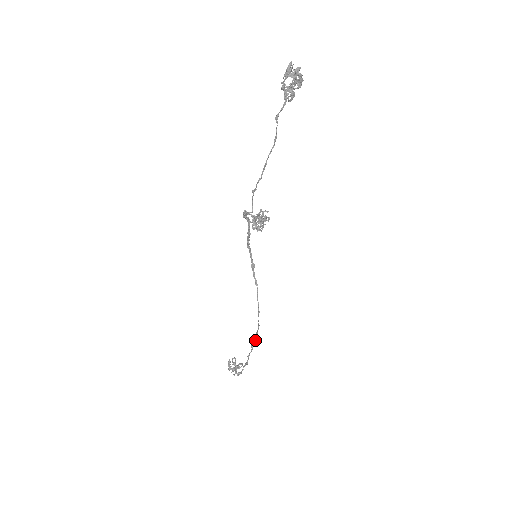
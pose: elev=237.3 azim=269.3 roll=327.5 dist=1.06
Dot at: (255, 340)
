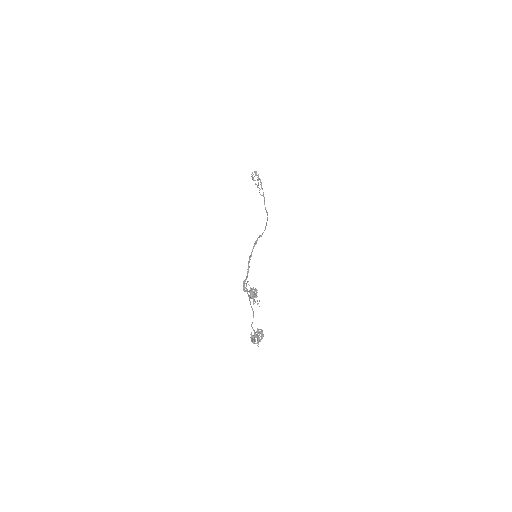
Dot at: (267, 213)
